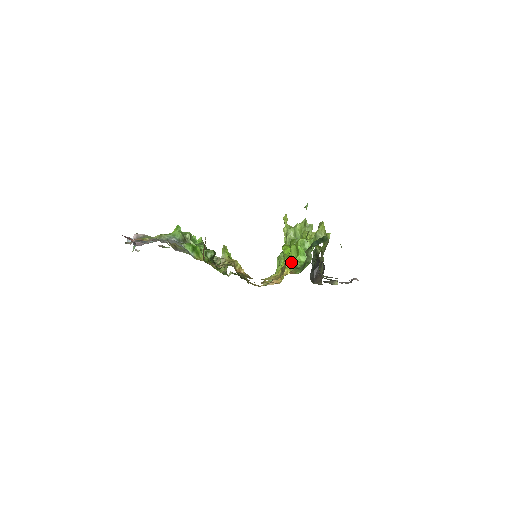
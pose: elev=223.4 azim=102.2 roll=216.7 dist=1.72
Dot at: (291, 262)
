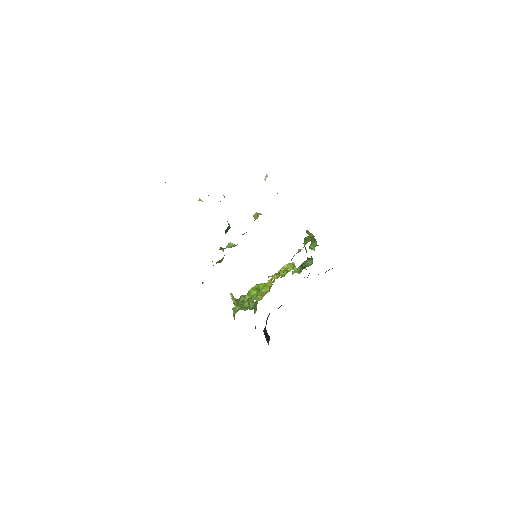
Dot at: occluded
